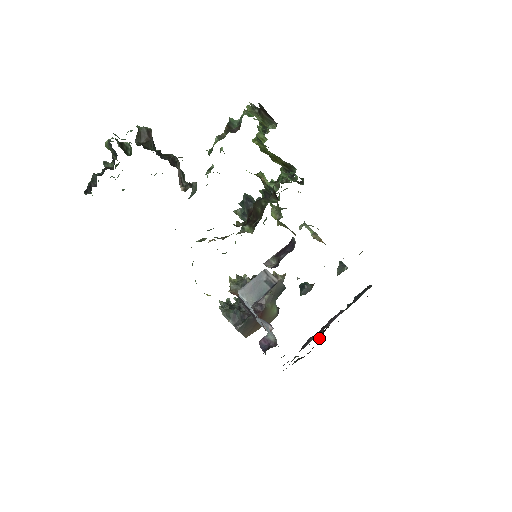
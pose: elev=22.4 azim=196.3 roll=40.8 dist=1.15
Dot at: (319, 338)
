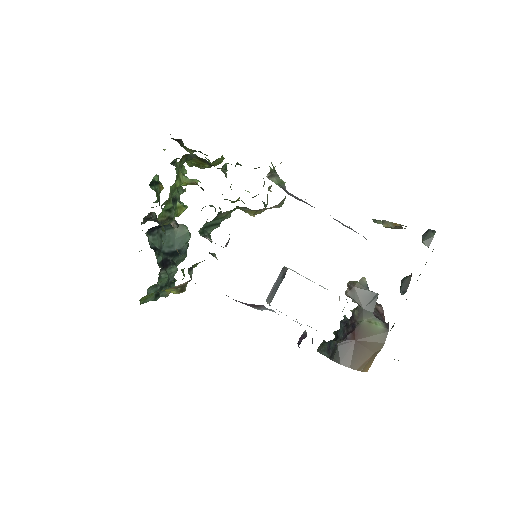
Dot at: occluded
